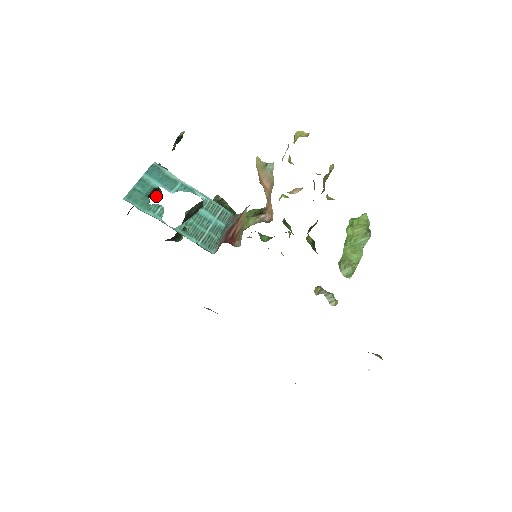
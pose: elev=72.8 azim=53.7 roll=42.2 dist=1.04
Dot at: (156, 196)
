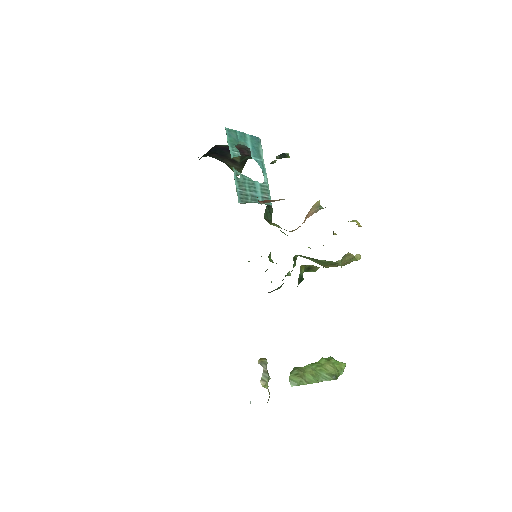
Dot at: occluded
